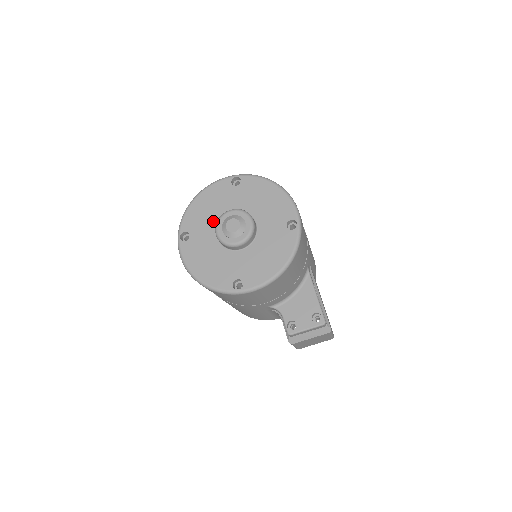
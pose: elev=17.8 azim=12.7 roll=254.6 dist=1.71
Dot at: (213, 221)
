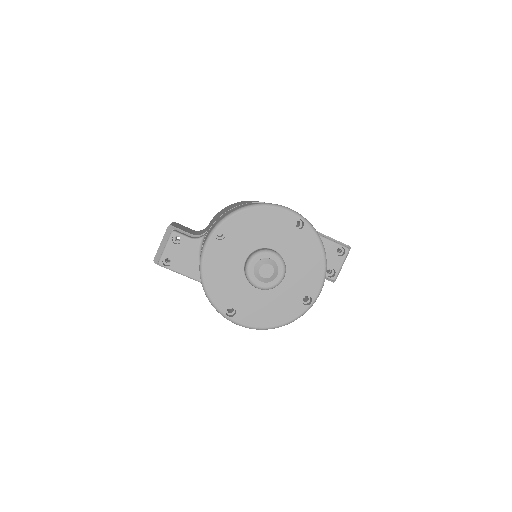
Dot at: (238, 280)
